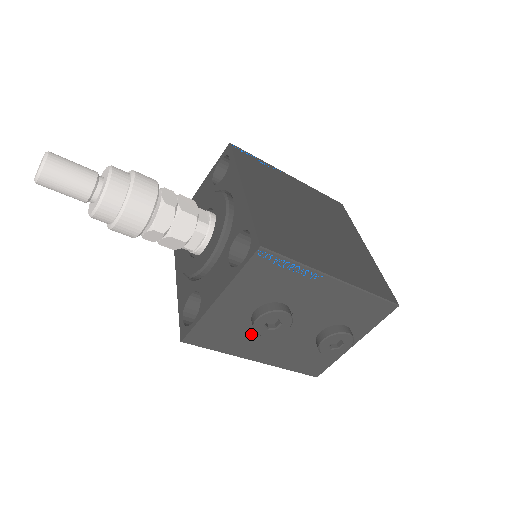
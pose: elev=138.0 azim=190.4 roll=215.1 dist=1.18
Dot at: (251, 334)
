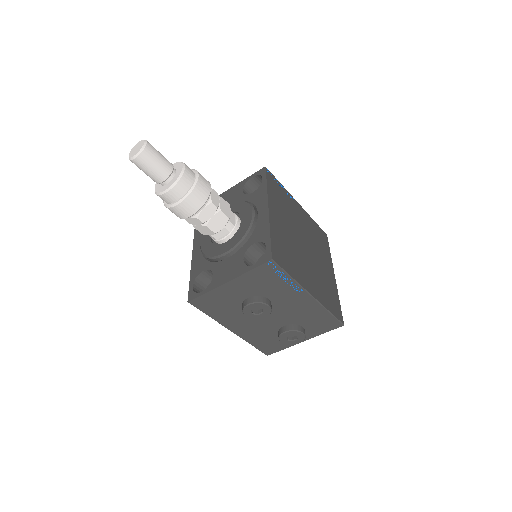
Dot at: (238, 312)
